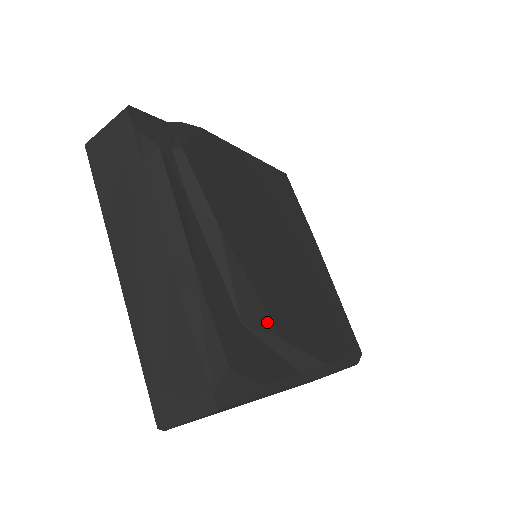
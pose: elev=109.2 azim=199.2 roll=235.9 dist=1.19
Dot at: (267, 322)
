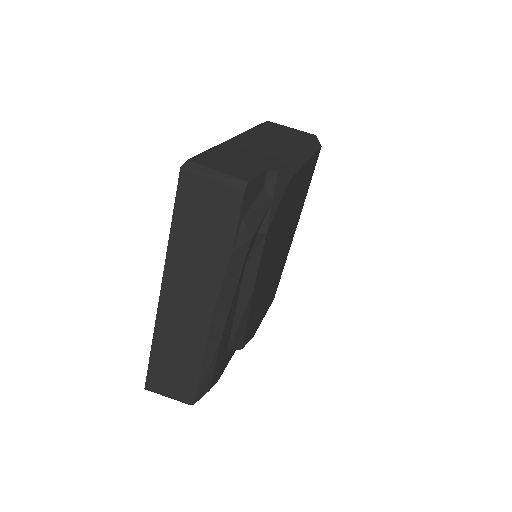
Dot at: (241, 343)
